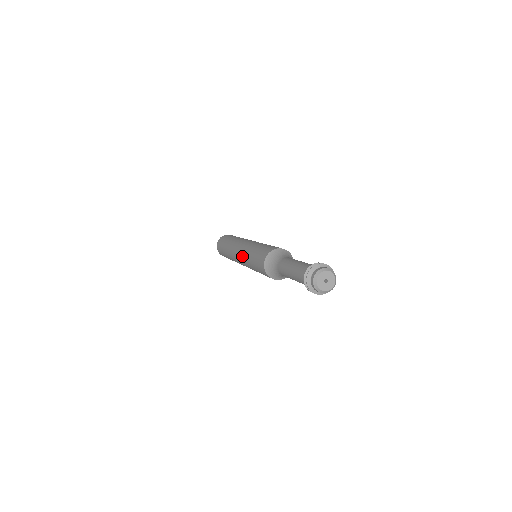
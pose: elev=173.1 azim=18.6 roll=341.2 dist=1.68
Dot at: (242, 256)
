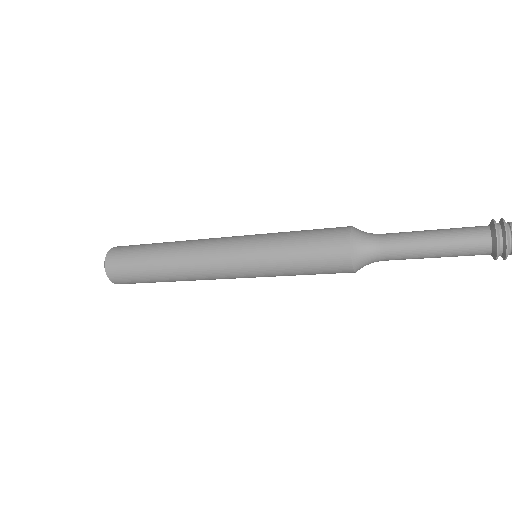
Dot at: (248, 265)
